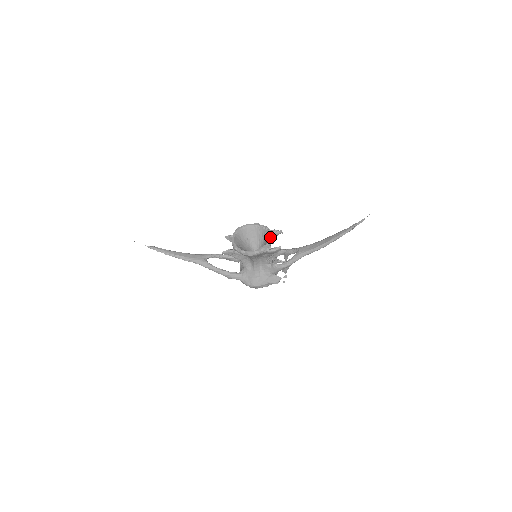
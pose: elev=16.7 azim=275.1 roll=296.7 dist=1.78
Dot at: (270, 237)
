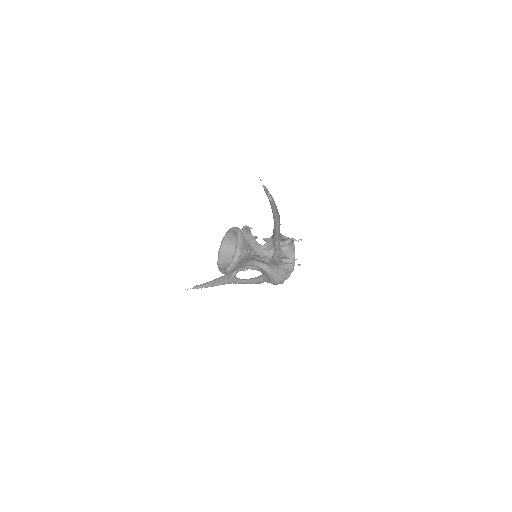
Dot at: occluded
